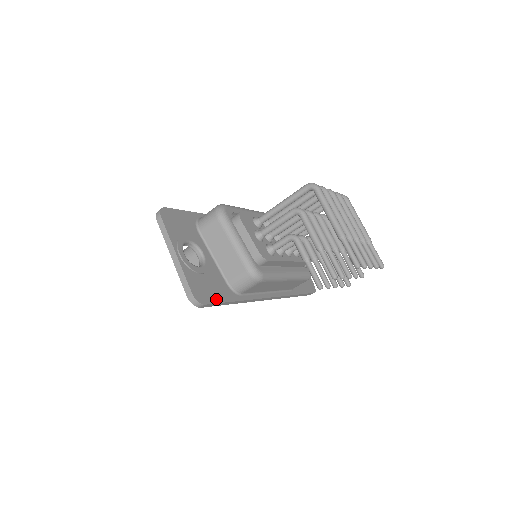
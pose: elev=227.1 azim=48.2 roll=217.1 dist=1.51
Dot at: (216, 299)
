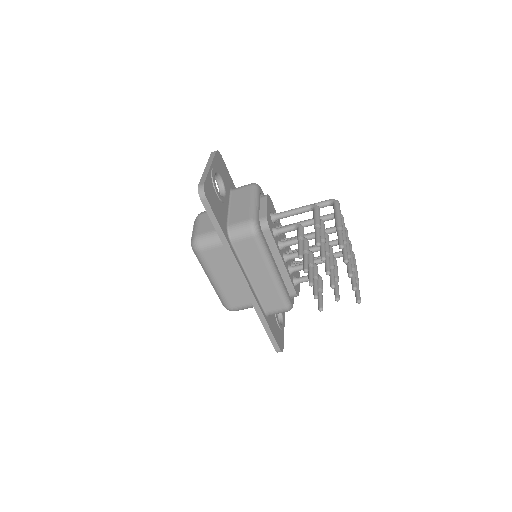
Dot at: (215, 212)
